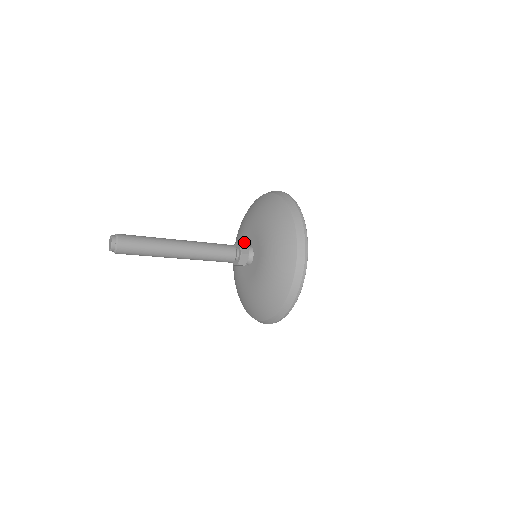
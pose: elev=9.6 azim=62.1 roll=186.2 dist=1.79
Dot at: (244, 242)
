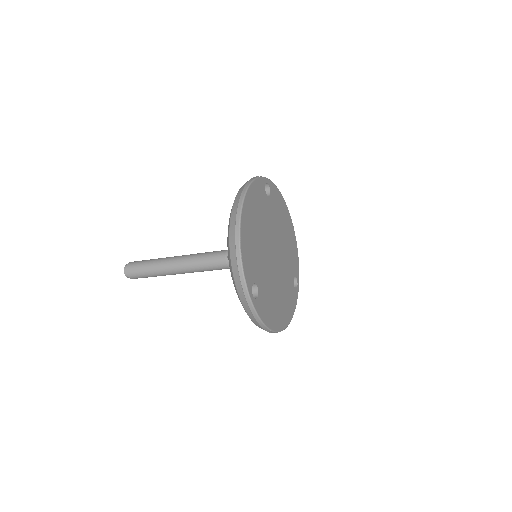
Dot at: occluded
